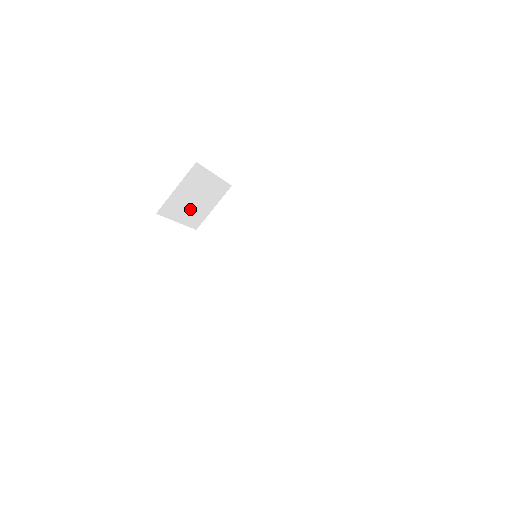
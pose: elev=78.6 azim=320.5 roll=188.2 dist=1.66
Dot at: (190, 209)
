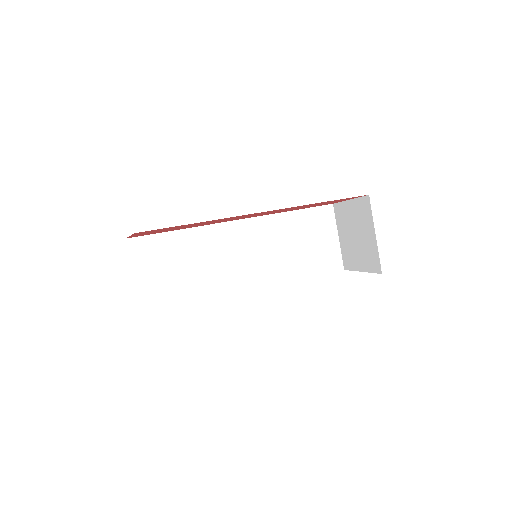
Dot at: occluded
